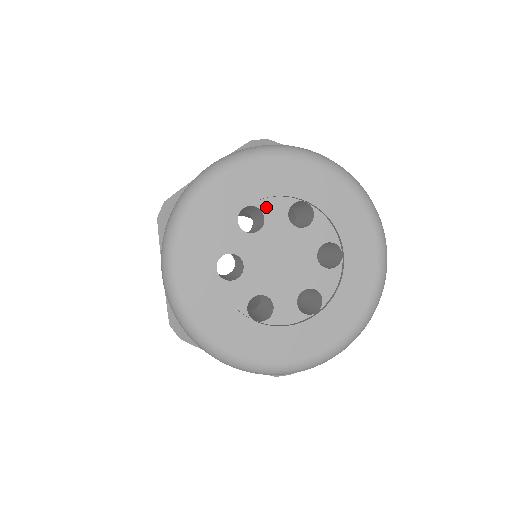
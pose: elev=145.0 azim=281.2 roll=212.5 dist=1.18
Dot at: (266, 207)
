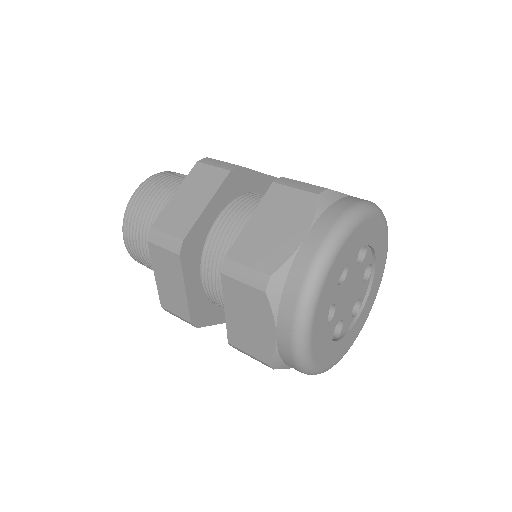
Dot at: (350, 260)
